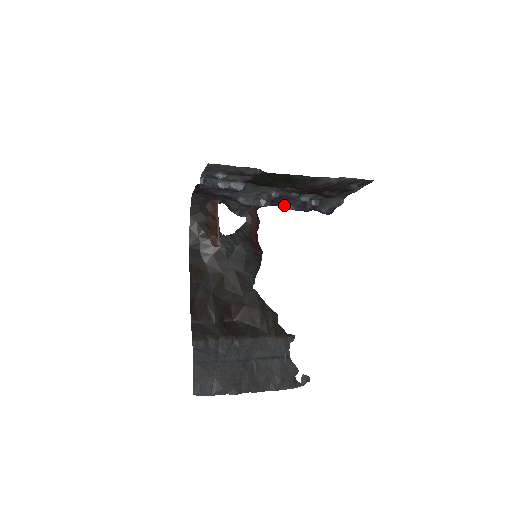
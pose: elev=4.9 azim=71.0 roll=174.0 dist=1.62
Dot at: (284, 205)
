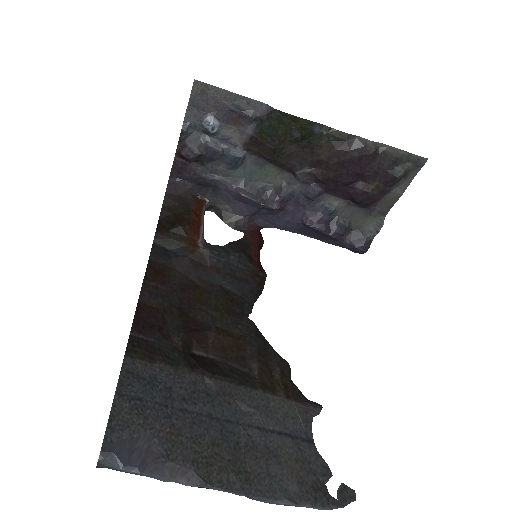
Dot at: (299, 221)
